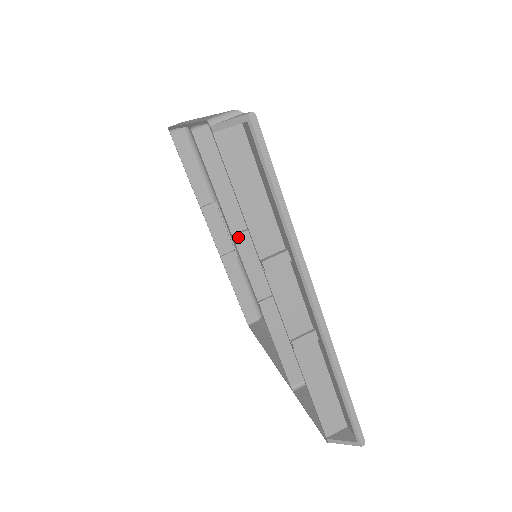
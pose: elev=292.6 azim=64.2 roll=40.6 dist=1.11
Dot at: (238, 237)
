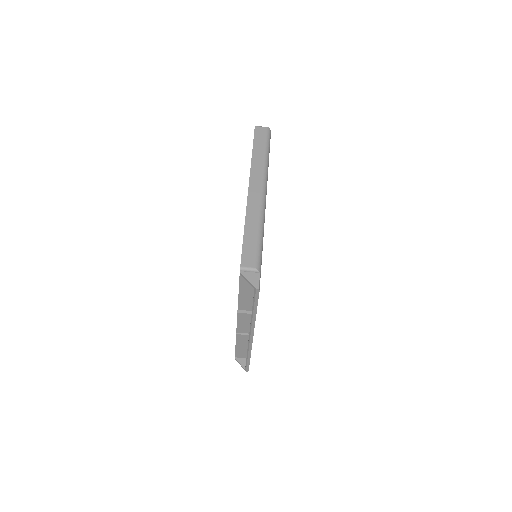
Dot at: occluded
